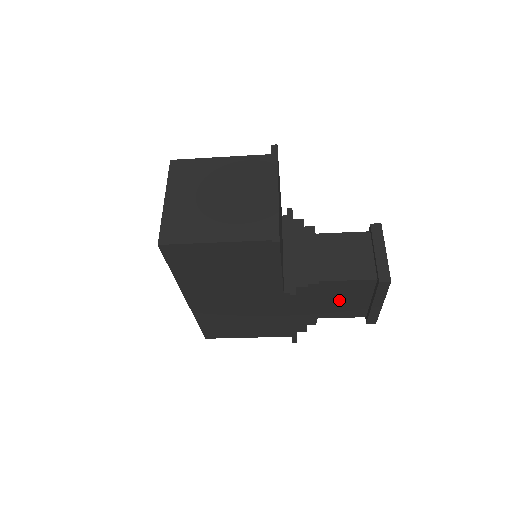
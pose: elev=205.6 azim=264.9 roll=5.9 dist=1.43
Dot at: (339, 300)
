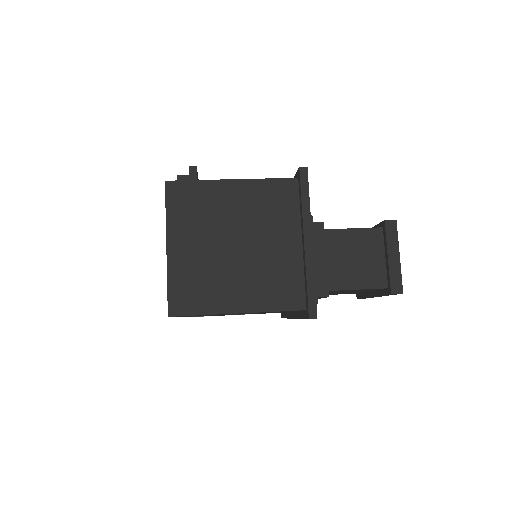
Dot at: (339, 292)
